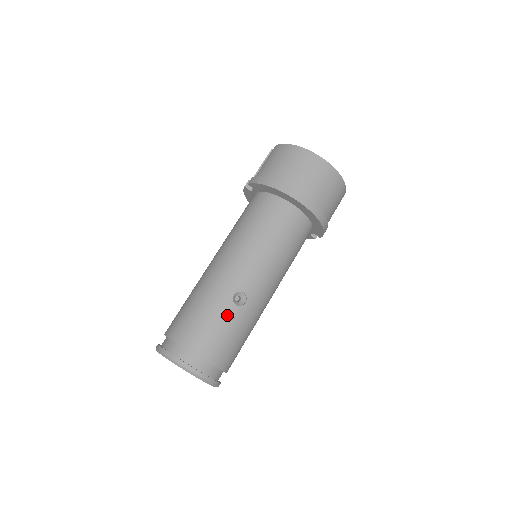
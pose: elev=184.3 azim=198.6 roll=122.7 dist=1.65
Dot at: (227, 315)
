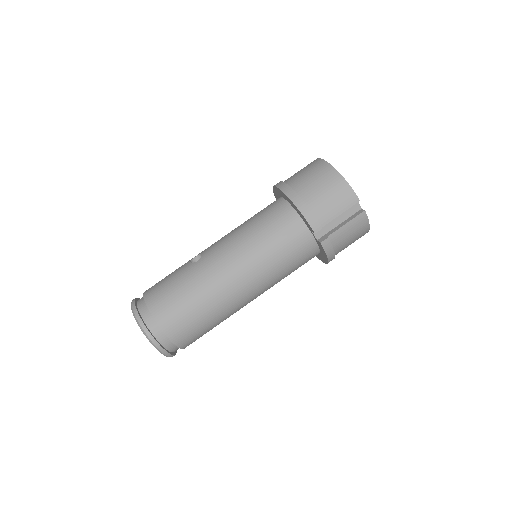
Dot at: (180, 269)
